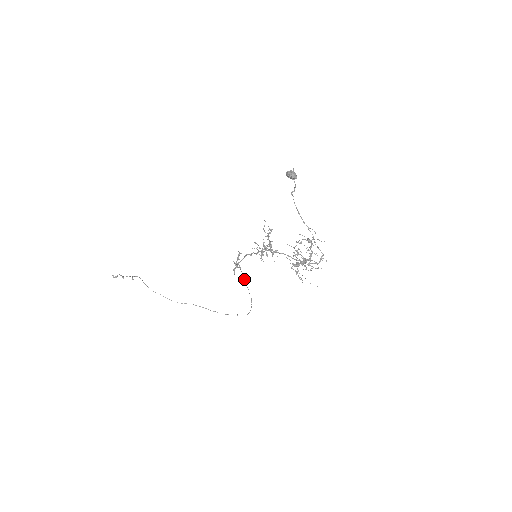
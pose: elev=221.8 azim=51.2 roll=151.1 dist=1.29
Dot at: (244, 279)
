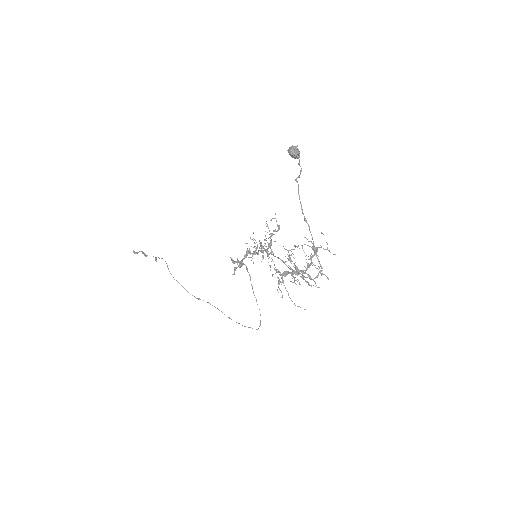
Dot at: (251, 284)
